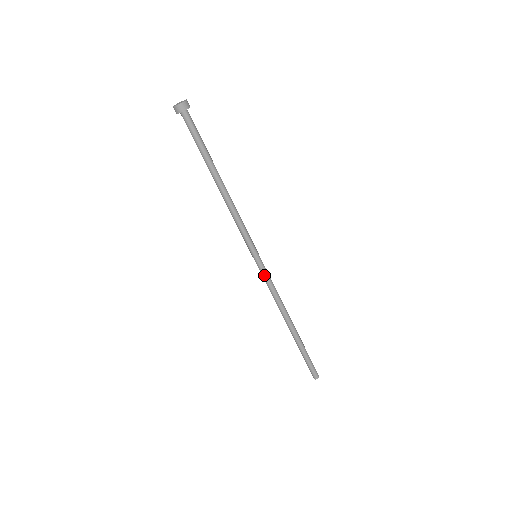
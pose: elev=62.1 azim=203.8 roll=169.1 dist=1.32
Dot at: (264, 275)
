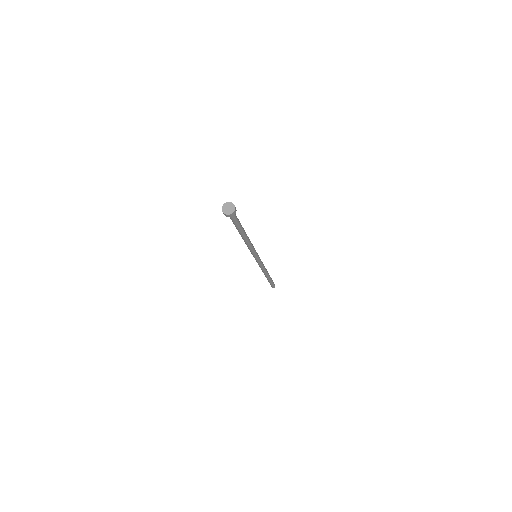
Dot at: (259, 263)
